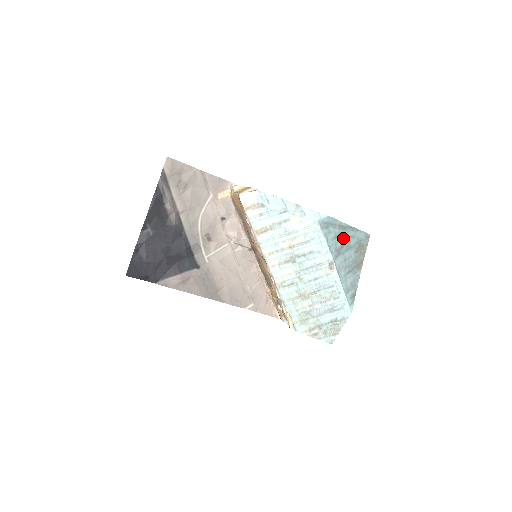
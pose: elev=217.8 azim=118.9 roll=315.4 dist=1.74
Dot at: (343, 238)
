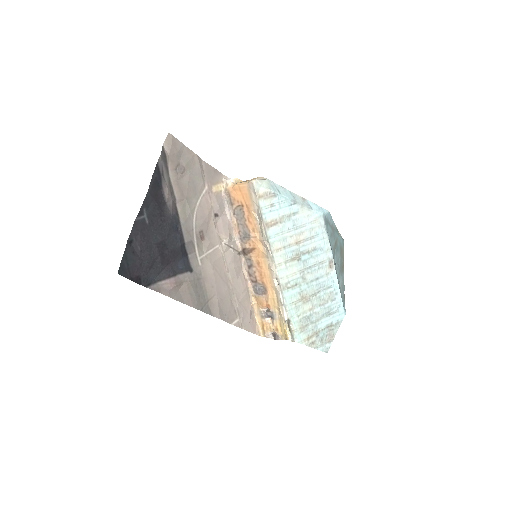
Dot at: (334, 238)
